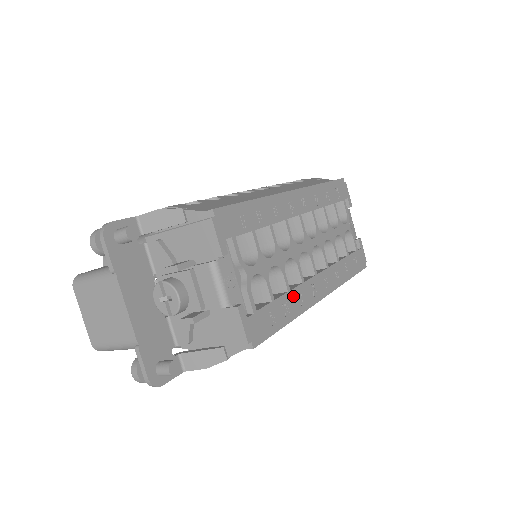
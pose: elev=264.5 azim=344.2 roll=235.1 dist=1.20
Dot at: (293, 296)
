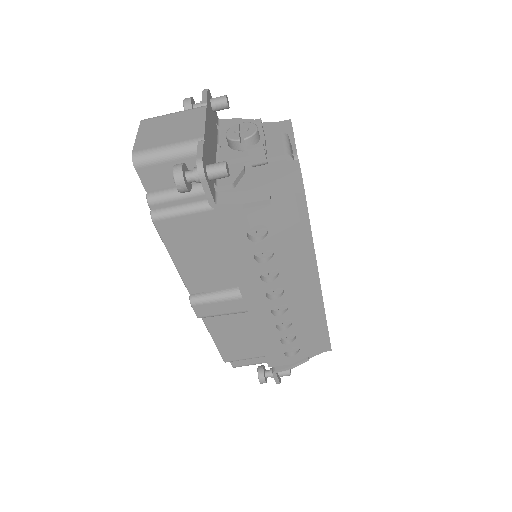
Dot at: occluded
